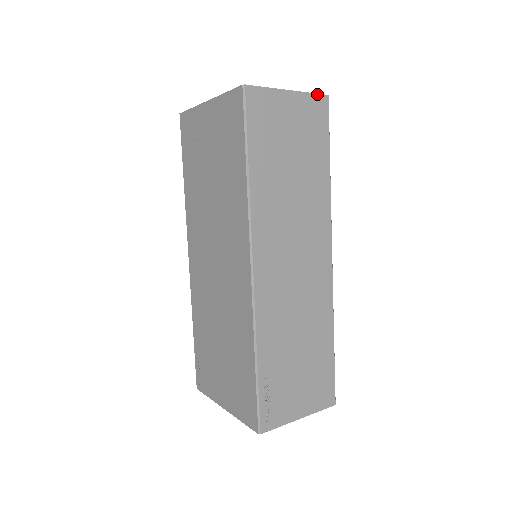
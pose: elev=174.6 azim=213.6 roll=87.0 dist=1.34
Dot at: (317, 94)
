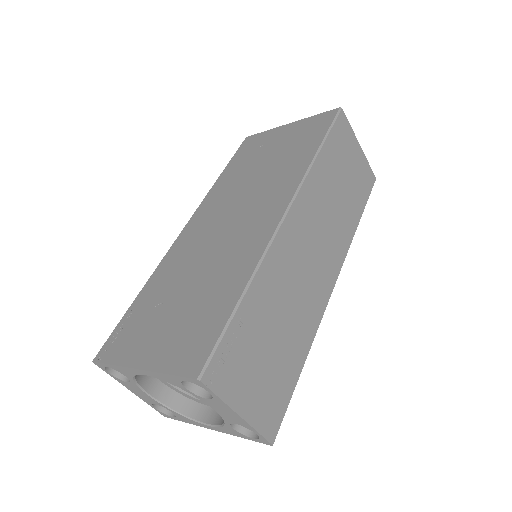
Dot at: (371, 169)
